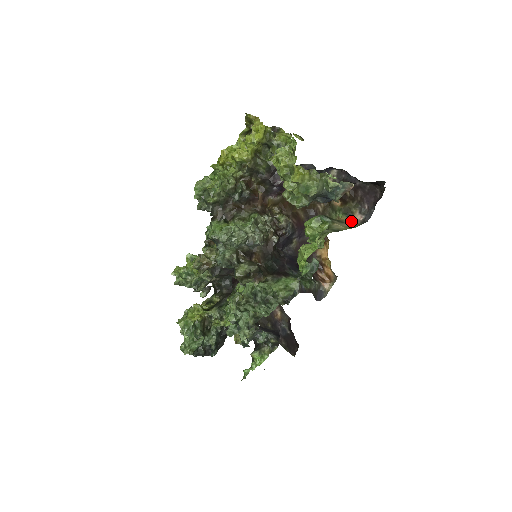
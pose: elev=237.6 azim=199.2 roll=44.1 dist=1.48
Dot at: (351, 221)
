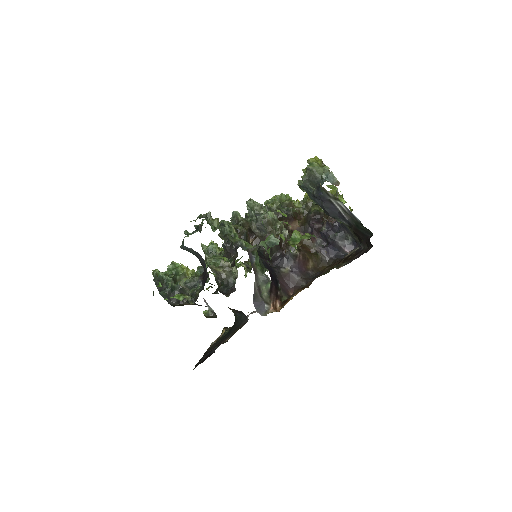
Dot at: occluded
